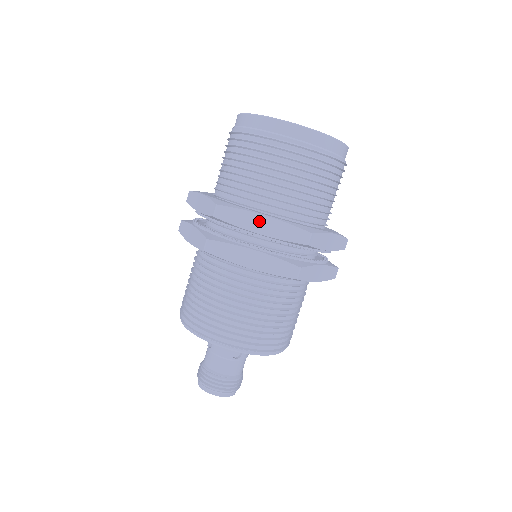
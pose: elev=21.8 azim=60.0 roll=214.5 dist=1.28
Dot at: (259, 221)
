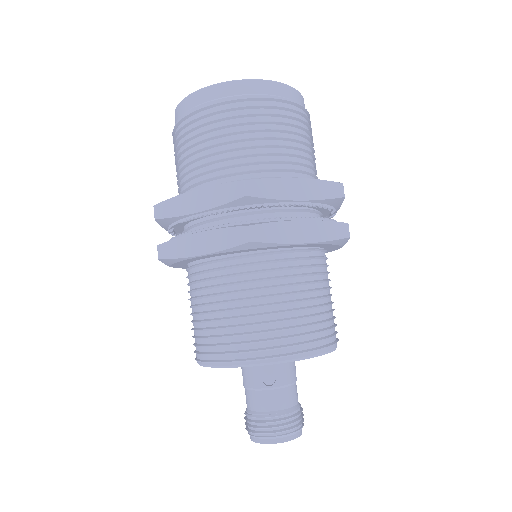
Dot at: (192, 199)
